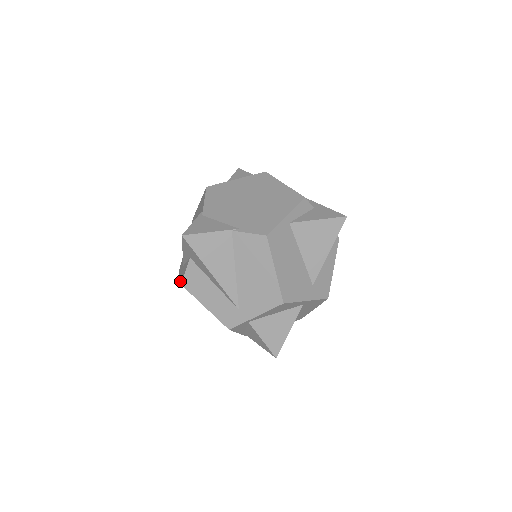
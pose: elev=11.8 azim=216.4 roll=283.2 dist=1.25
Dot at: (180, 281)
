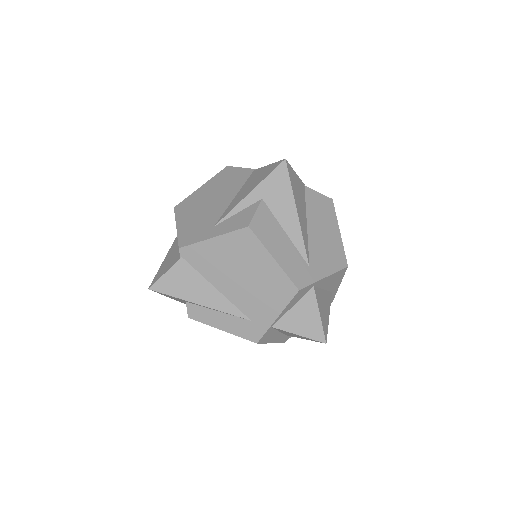
Dot at: (232, 230)
